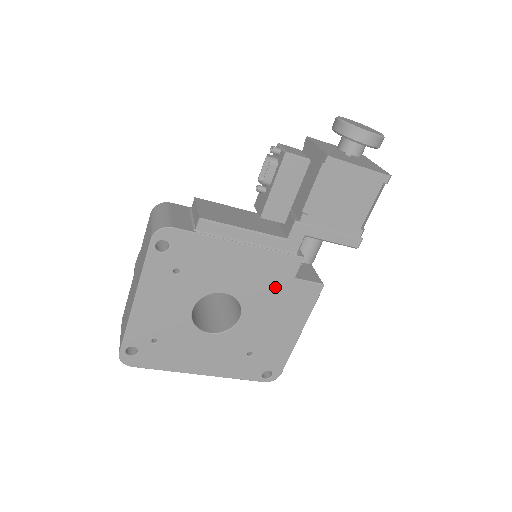
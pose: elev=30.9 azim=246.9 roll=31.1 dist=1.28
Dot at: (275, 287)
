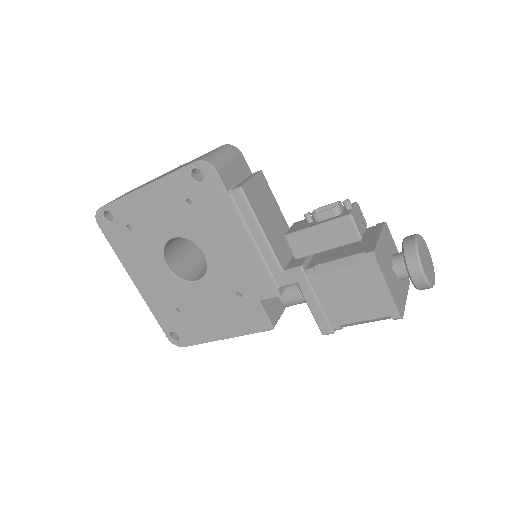
Dot at: (240, 290)
